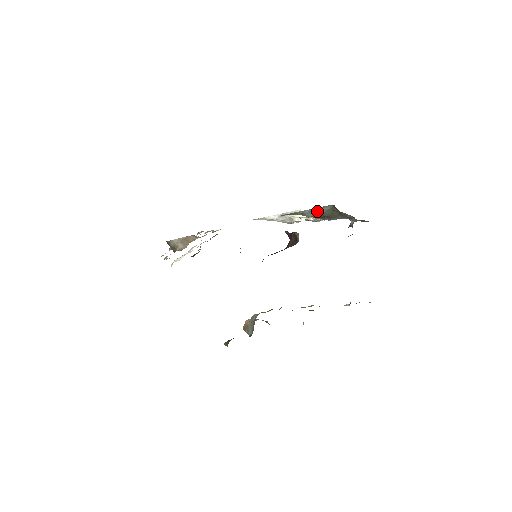
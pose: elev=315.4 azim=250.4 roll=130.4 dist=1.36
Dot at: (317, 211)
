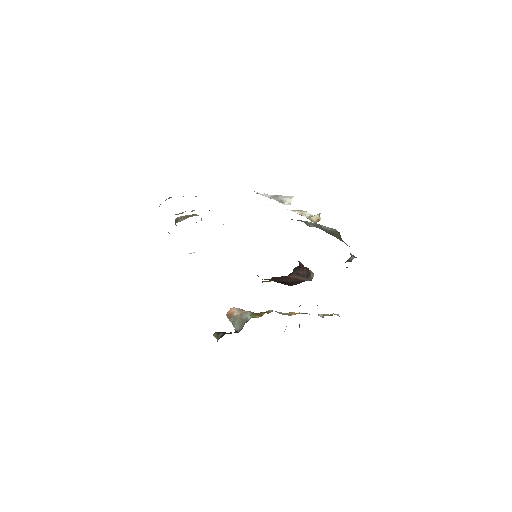
Dot at: (319, 226)
